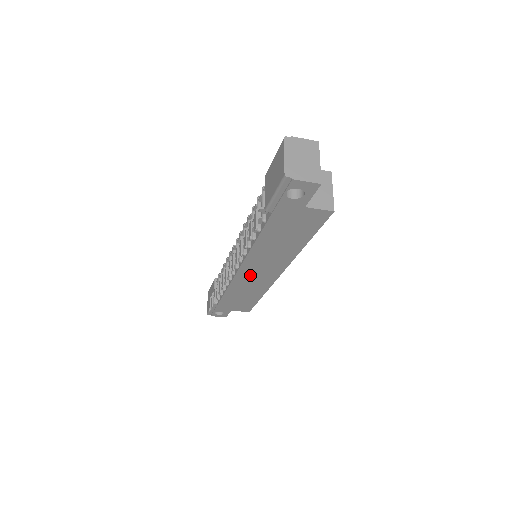
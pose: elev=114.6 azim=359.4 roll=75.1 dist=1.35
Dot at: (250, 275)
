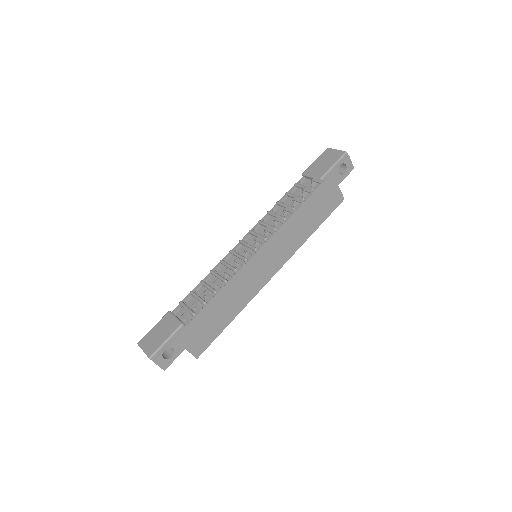
Dot at: (257, 266)
